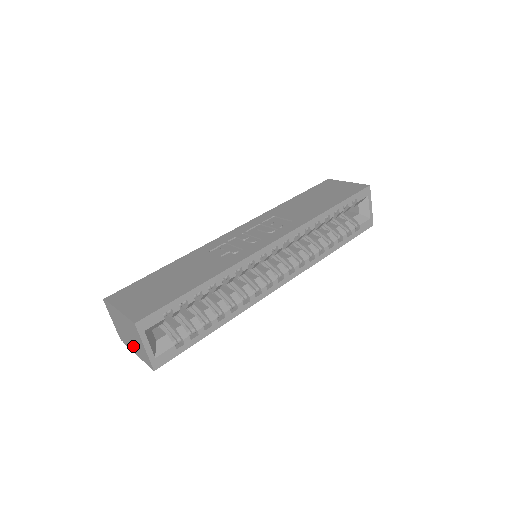
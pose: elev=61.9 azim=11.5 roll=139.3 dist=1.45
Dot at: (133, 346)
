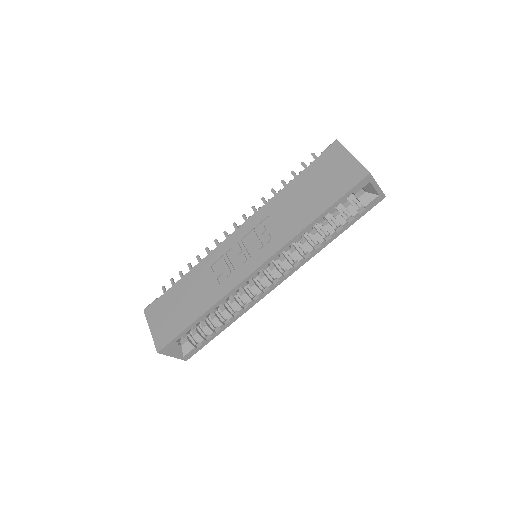
Dot at: occluded
